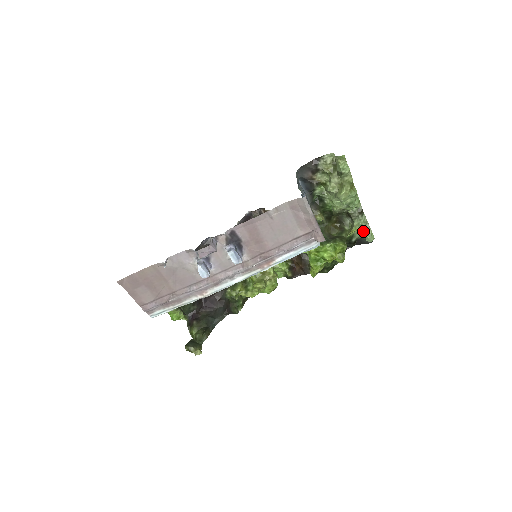
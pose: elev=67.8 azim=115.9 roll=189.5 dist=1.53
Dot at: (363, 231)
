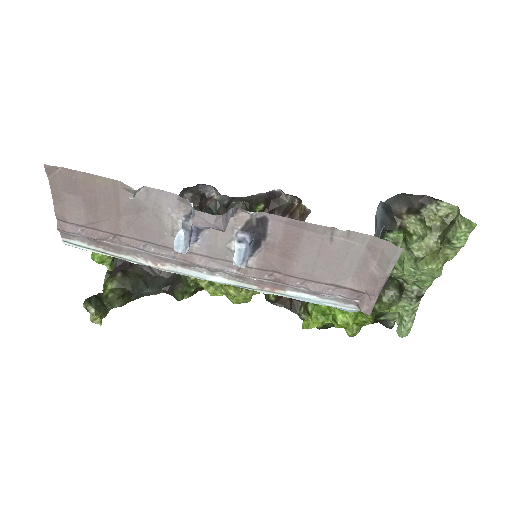
Dot at: (402, 318)
